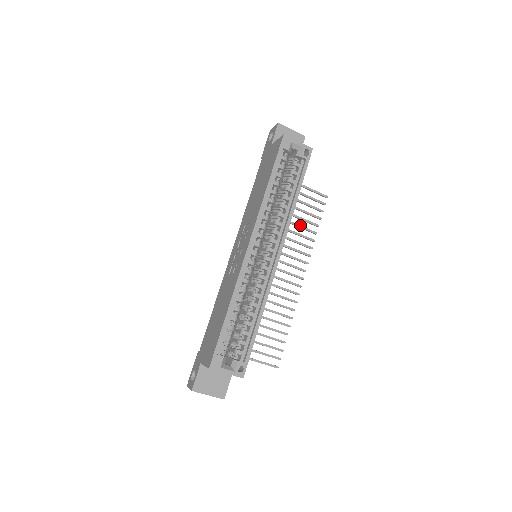
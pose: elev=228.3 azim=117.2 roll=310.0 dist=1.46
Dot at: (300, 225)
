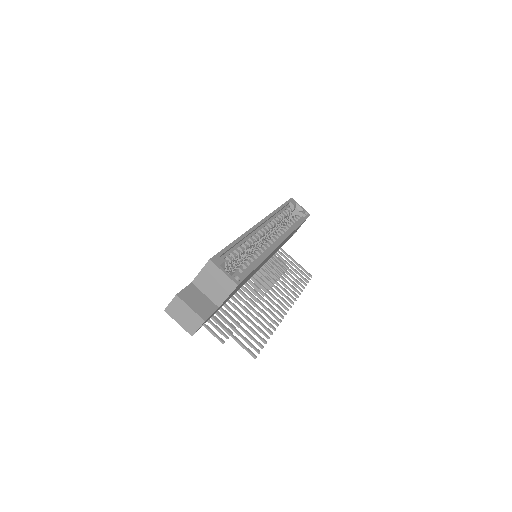
Dot at: (289, 278)
